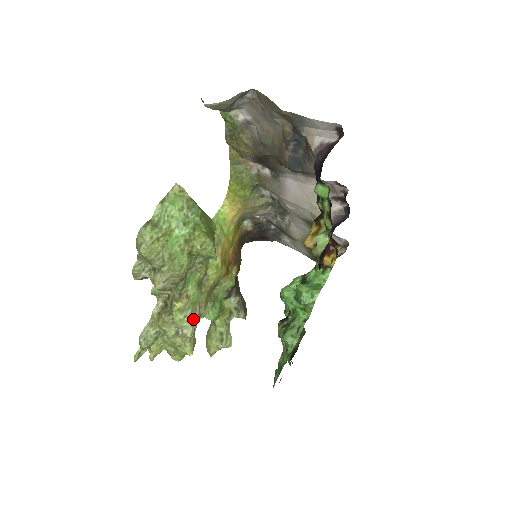
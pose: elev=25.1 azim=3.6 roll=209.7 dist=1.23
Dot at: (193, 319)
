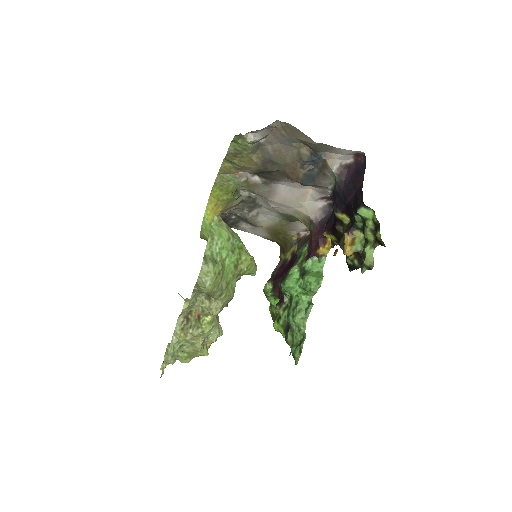
Dot at: (217, 326)
